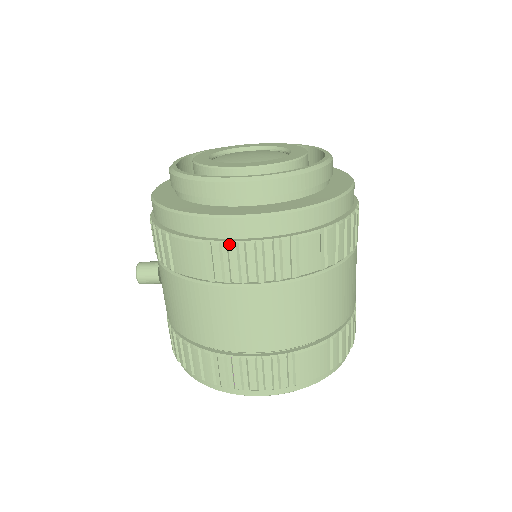
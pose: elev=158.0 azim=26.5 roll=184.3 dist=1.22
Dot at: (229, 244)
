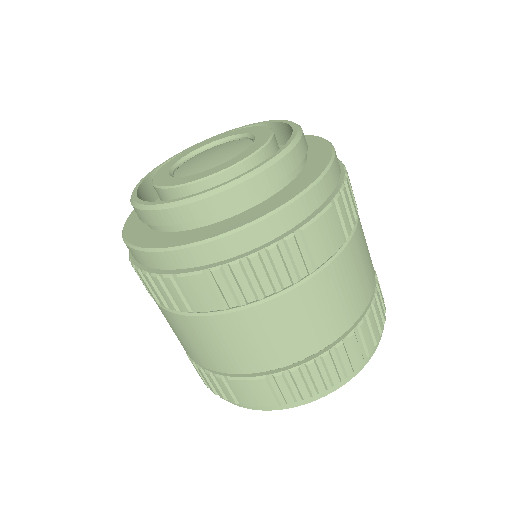
Dot at: (136, 269)
